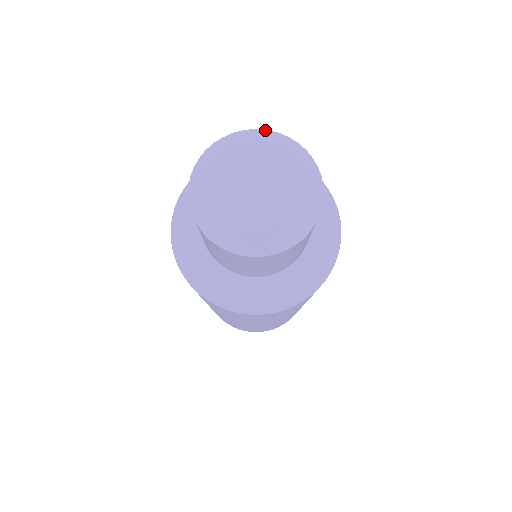
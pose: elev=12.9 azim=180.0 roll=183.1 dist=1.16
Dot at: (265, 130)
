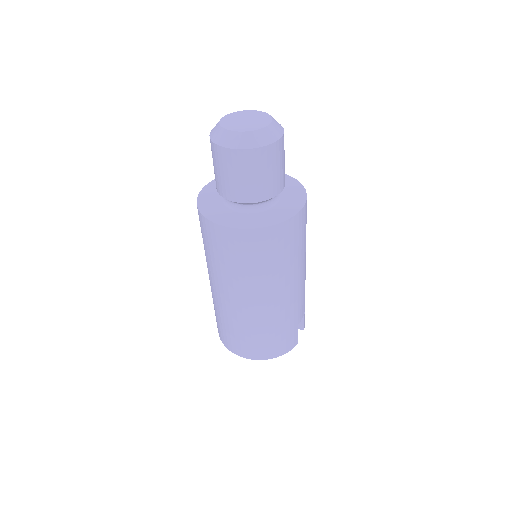
Dot at: occluded
